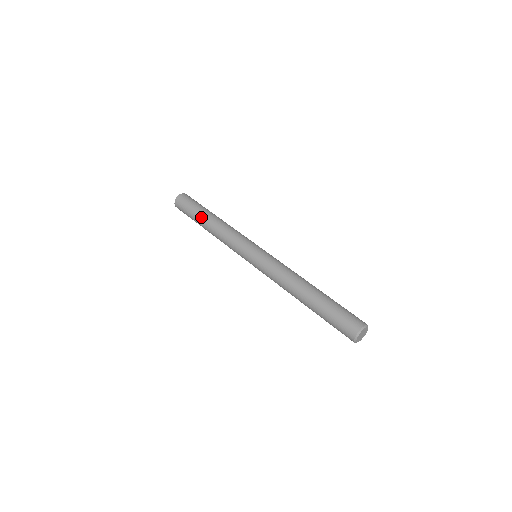
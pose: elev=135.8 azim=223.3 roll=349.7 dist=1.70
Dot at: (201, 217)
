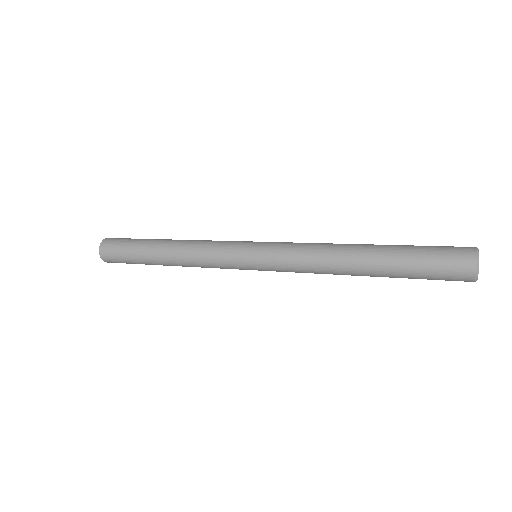
Dot at: (149, 255)
